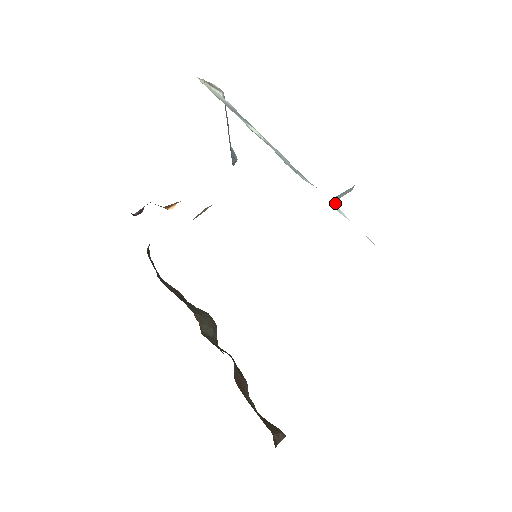
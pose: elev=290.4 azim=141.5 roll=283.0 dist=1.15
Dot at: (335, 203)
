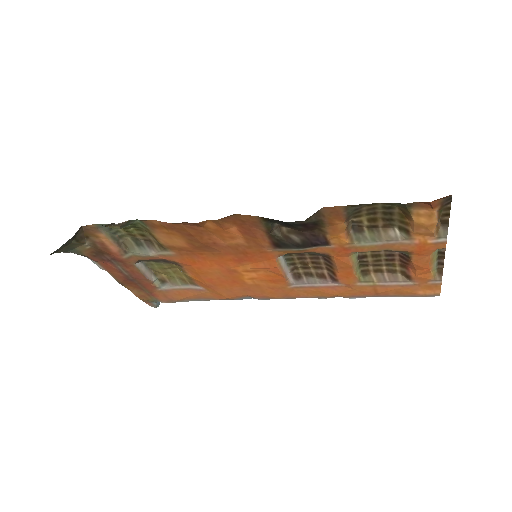
Dot at: occluded
